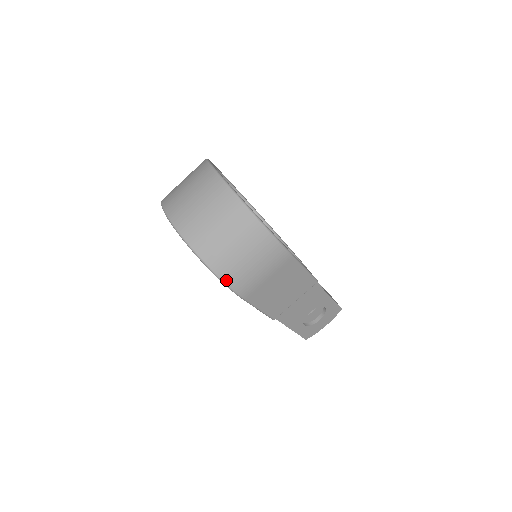
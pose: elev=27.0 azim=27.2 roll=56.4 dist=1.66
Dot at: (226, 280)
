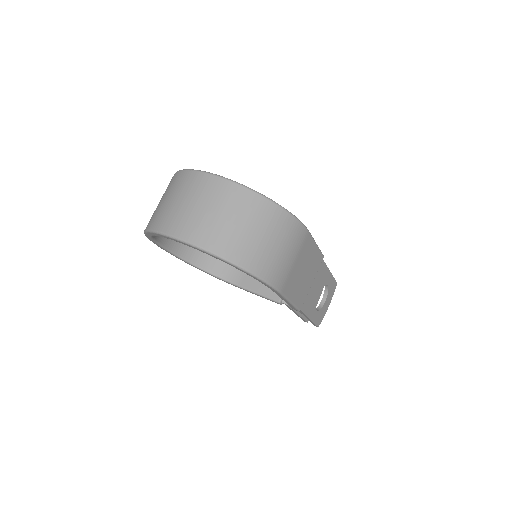
Dot at: (264, 276)
